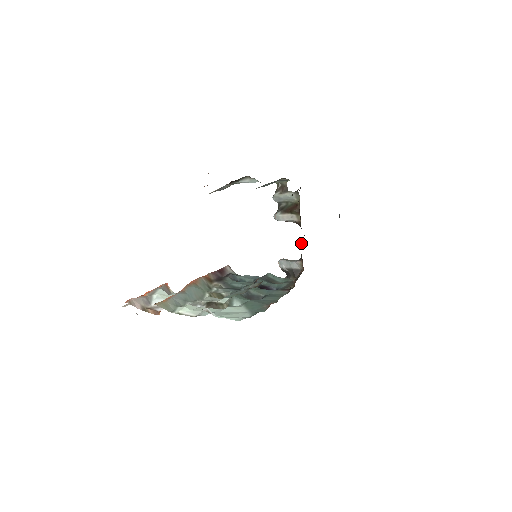
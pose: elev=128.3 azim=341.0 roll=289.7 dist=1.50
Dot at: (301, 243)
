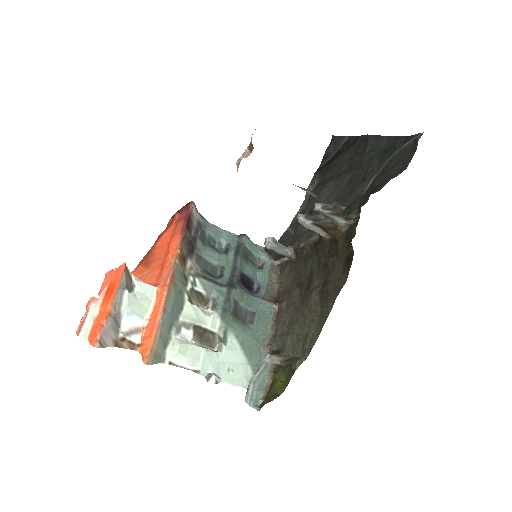
Dot at: (306, 244)
